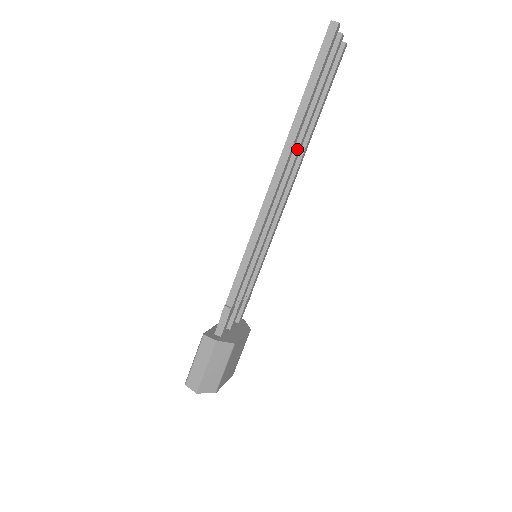
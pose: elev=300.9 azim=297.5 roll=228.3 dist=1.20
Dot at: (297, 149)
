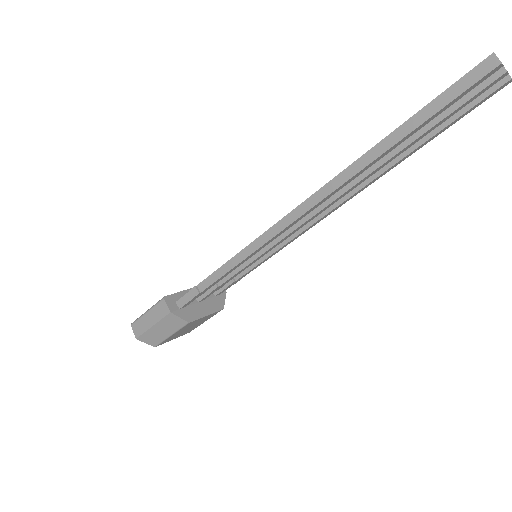
Dot at: (358, 180)
